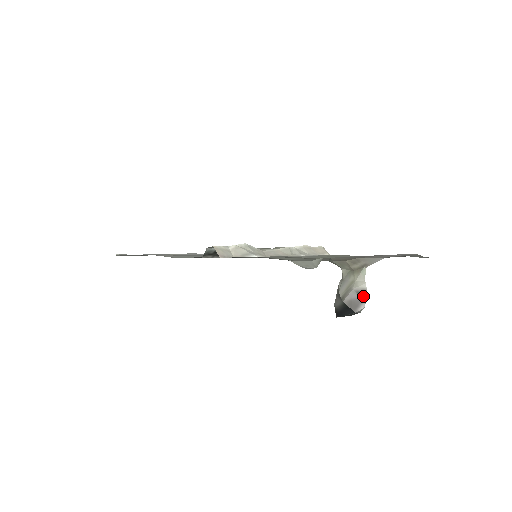
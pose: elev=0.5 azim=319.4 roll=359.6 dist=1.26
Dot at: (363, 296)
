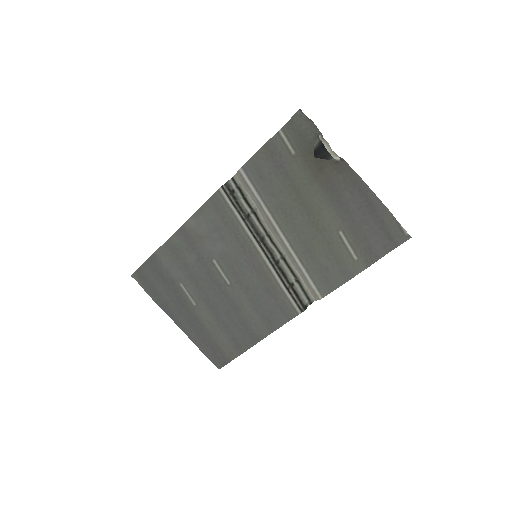
Dot at: occluded
